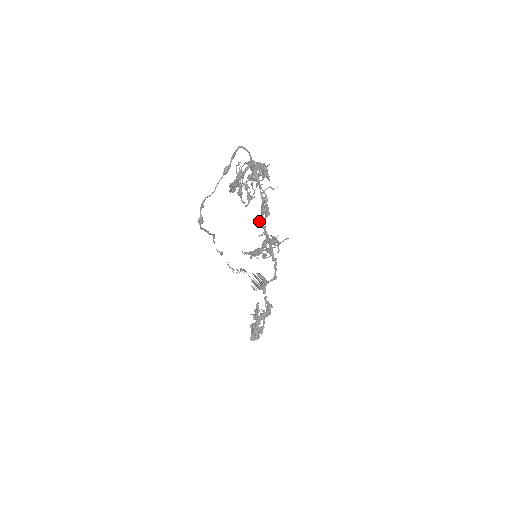
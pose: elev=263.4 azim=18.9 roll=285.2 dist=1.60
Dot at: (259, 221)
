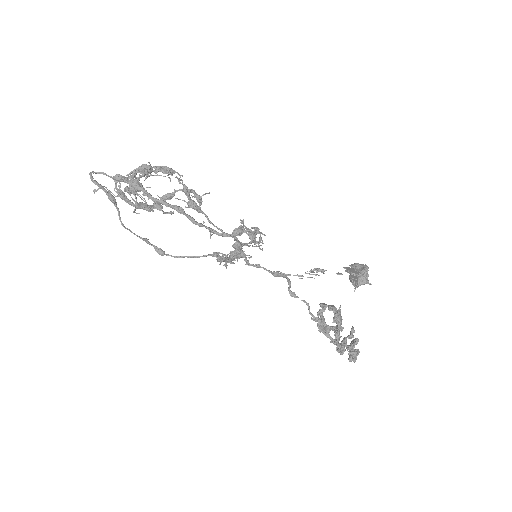
Dot at: (194, 222)
